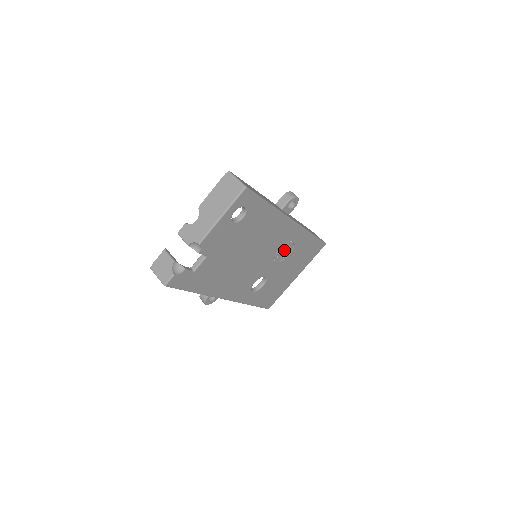
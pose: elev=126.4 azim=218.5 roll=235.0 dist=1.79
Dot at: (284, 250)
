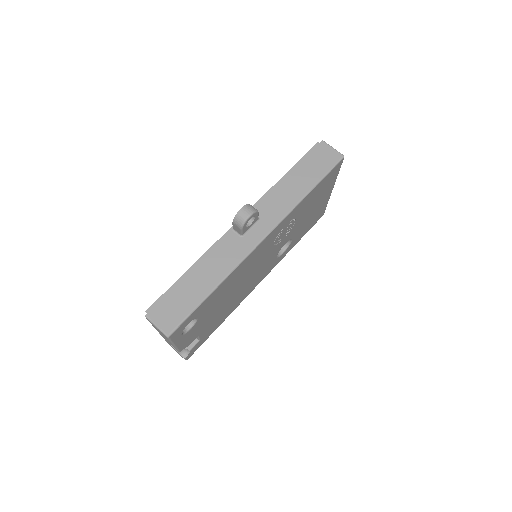
Dot at: (283, 233)
